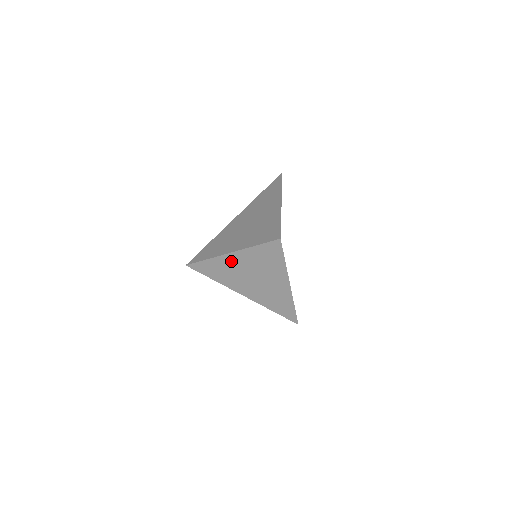
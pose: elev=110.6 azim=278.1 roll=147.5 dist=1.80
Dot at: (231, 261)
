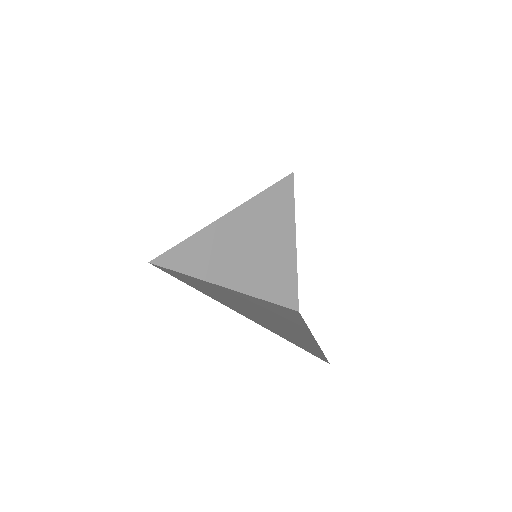
Dot at: (220, 289)
